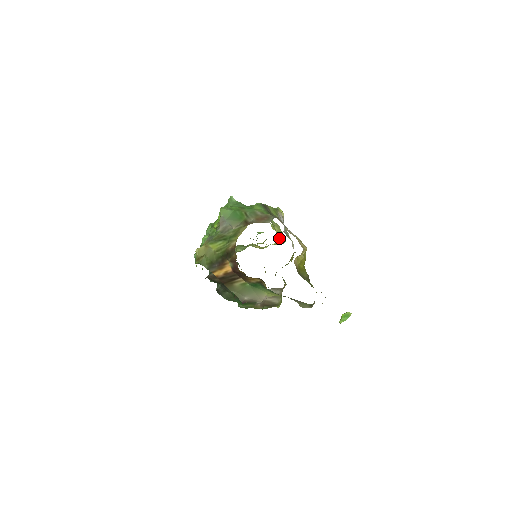
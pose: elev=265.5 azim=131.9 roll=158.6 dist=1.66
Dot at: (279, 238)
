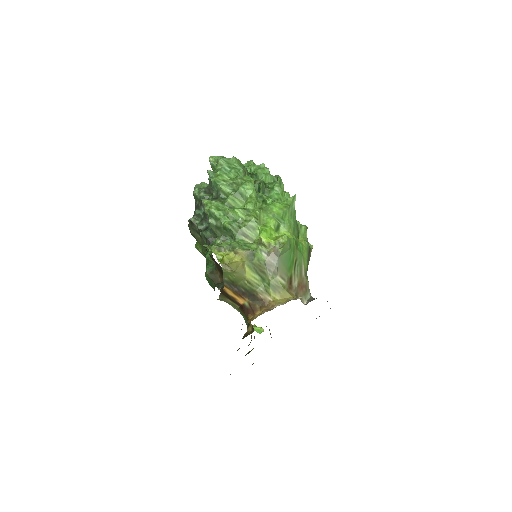
Dot at: occluded
